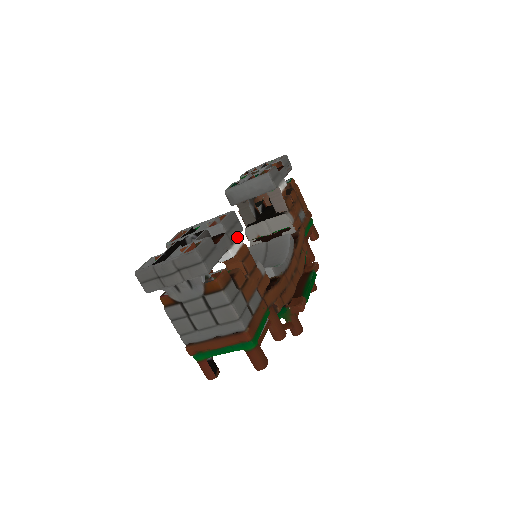
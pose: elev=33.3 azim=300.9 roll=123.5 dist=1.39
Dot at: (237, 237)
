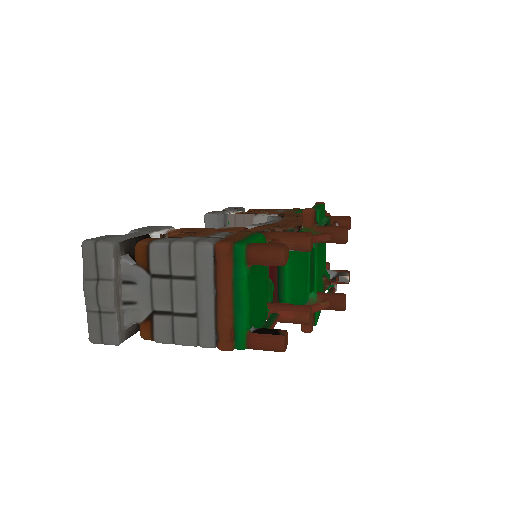
Dot at: (162, 229)
